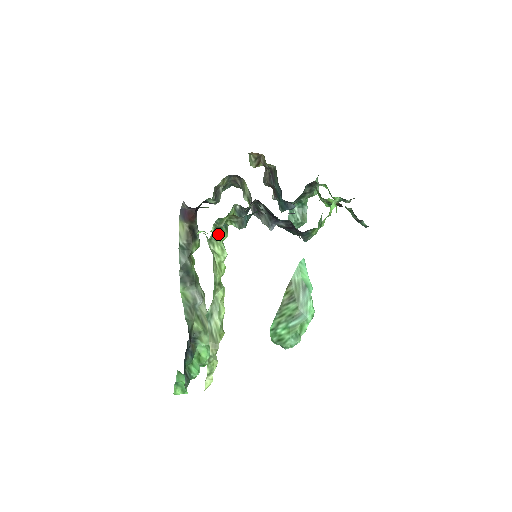
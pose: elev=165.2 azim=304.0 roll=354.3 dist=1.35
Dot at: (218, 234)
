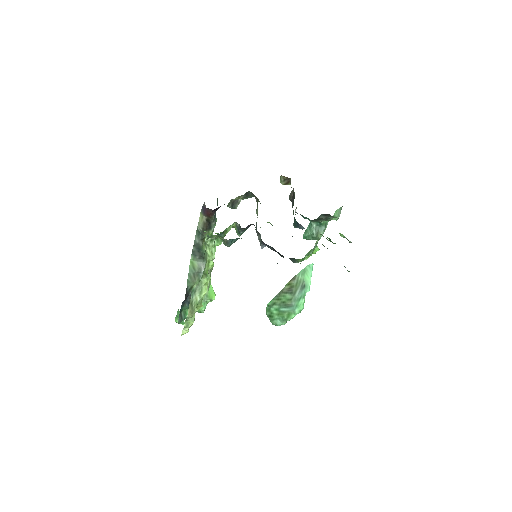
Dot at: (211, 242)
